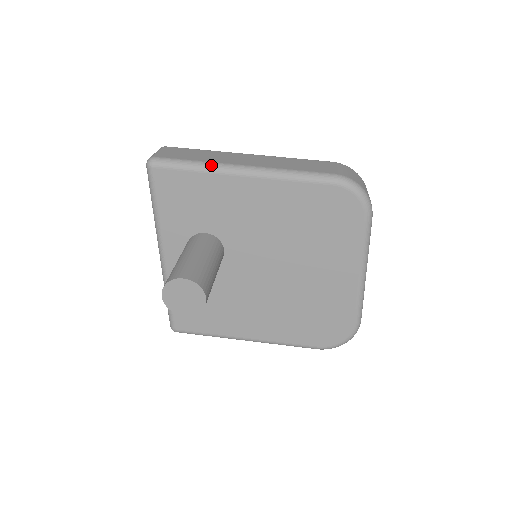
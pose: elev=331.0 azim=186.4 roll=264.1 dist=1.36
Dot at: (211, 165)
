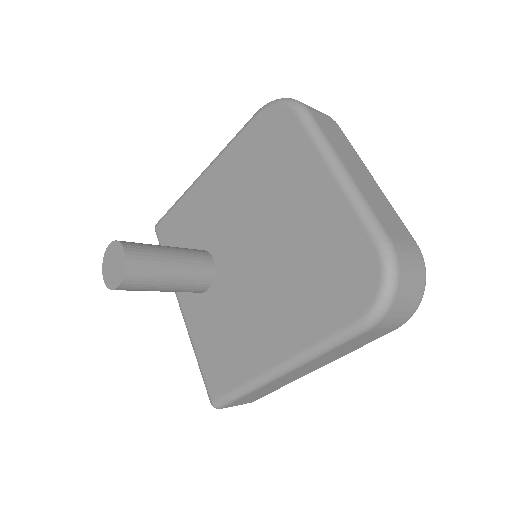
Dot at: (185, 192)
